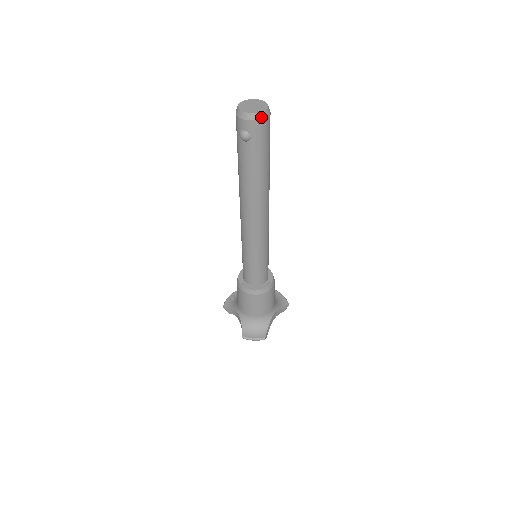
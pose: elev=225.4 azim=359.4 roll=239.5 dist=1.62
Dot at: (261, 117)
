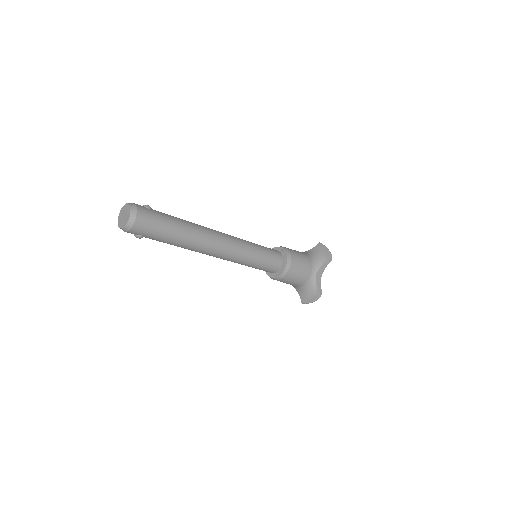
Dot at: (131, 225)
